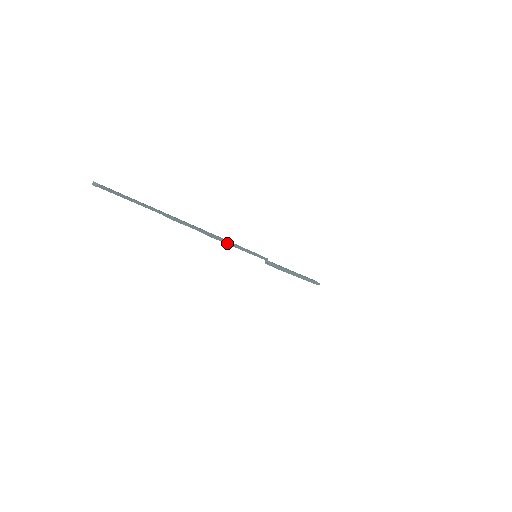
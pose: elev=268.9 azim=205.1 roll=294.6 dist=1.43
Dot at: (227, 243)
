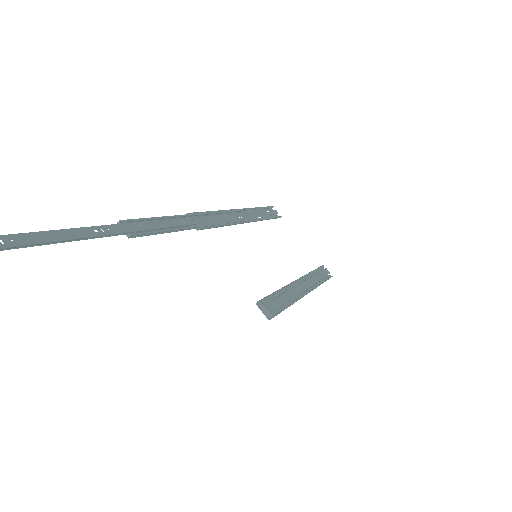
Dot at: (223, 226)
